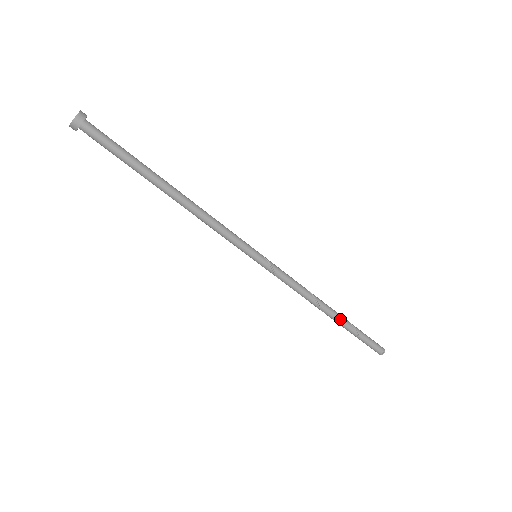
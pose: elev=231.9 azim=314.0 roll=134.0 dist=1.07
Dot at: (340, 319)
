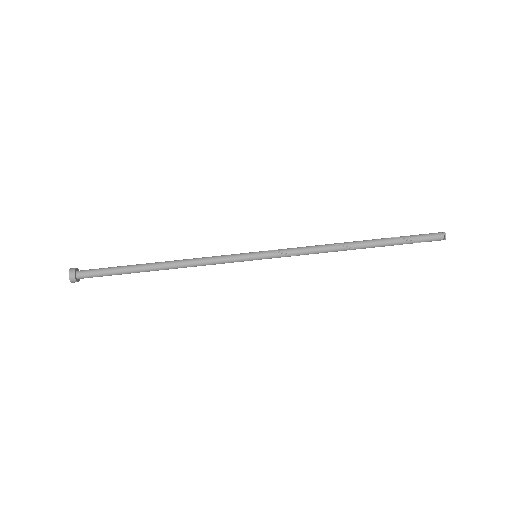
Dot at: (371, 241)
